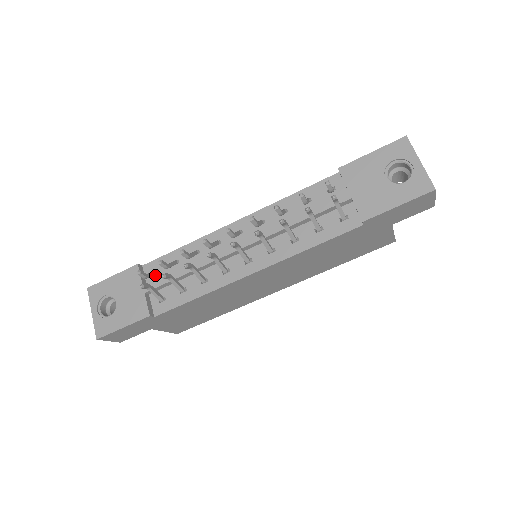
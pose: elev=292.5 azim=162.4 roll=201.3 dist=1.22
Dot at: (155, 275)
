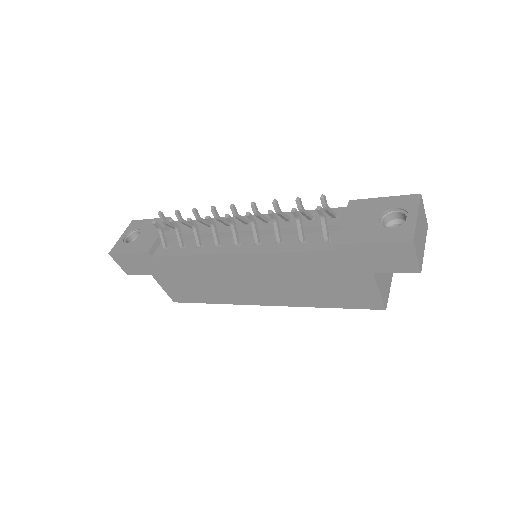
Dot at: occluded
